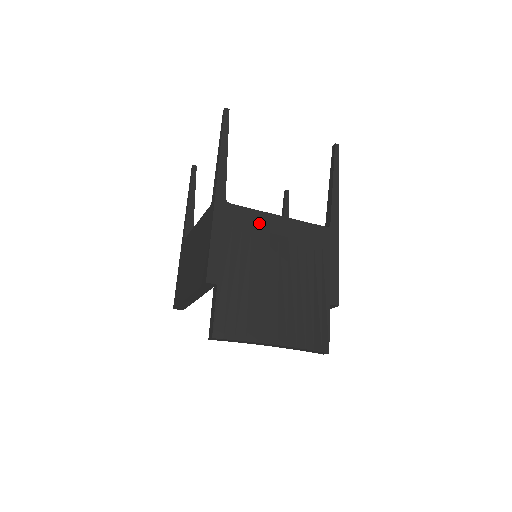
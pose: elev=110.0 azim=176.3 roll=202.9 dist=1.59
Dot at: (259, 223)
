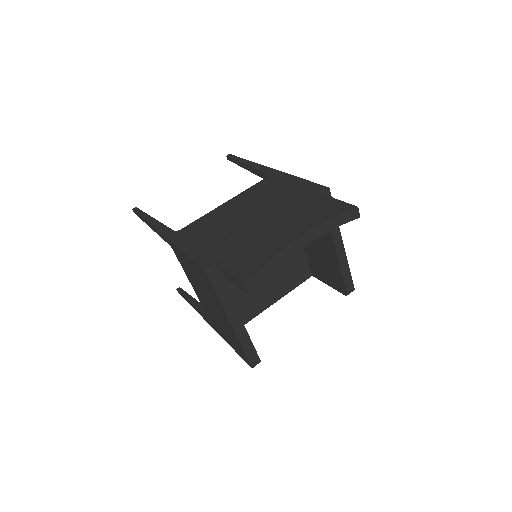
Dot at: (213, 217)
